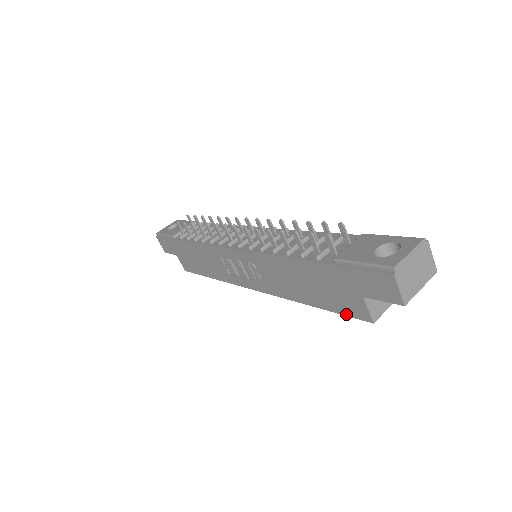
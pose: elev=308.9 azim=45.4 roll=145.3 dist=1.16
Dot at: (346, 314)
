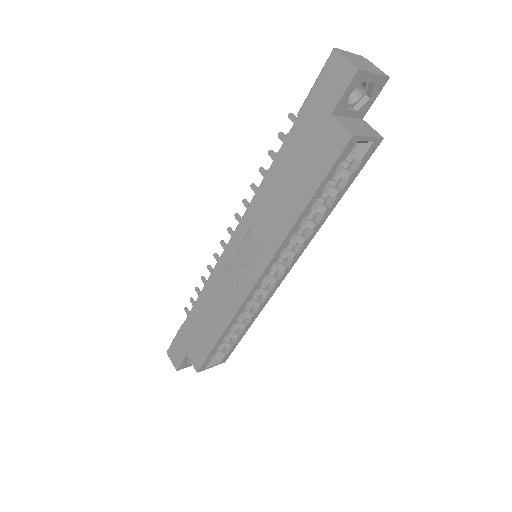
Dot at: (331, 164)
